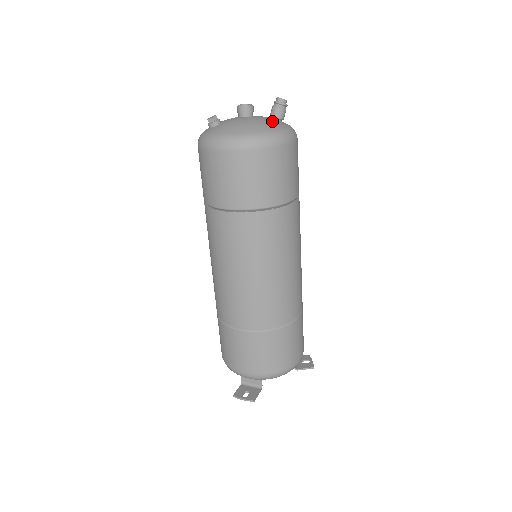
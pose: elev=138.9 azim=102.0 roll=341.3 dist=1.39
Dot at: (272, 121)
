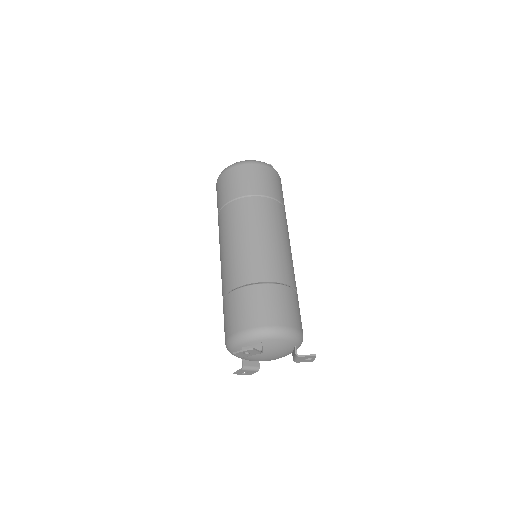
Dot at: occluded
